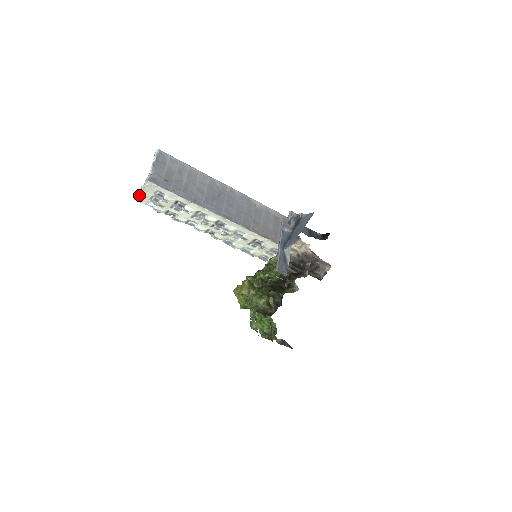
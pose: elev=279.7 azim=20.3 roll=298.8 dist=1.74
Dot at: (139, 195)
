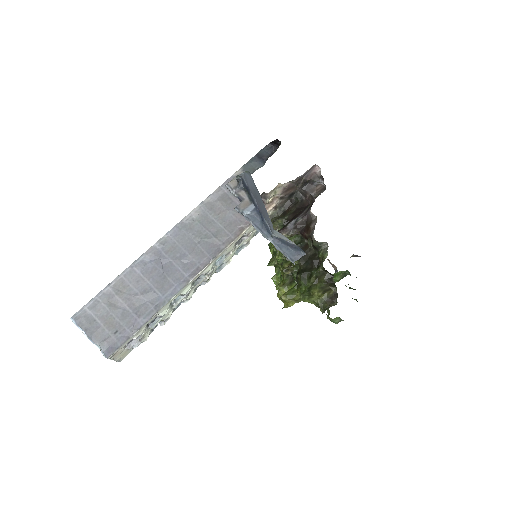
Dot at: (118, 360)
